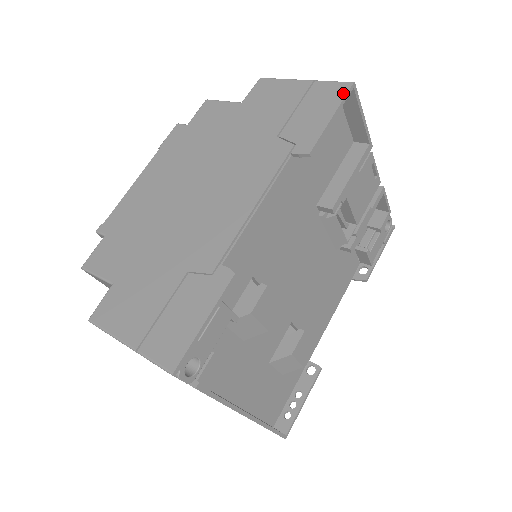
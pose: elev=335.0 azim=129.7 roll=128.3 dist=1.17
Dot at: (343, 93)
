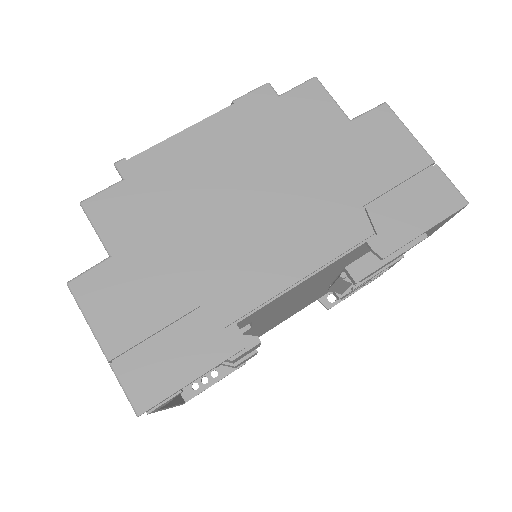
Dot at: (452, 209)
